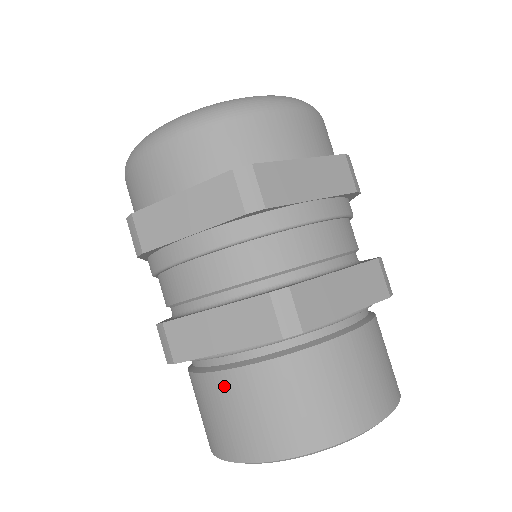
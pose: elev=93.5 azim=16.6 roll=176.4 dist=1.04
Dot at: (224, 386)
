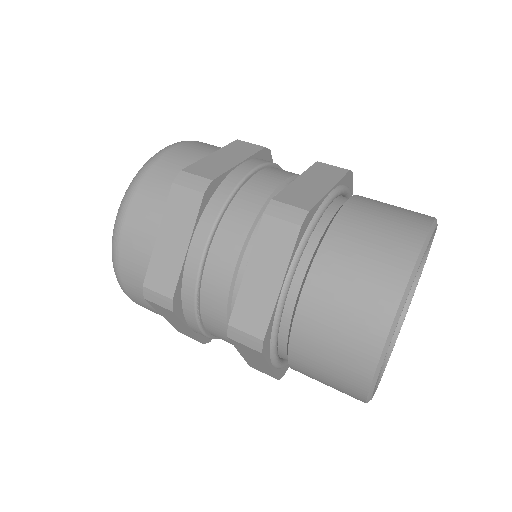
Dot at: (352, 215)
